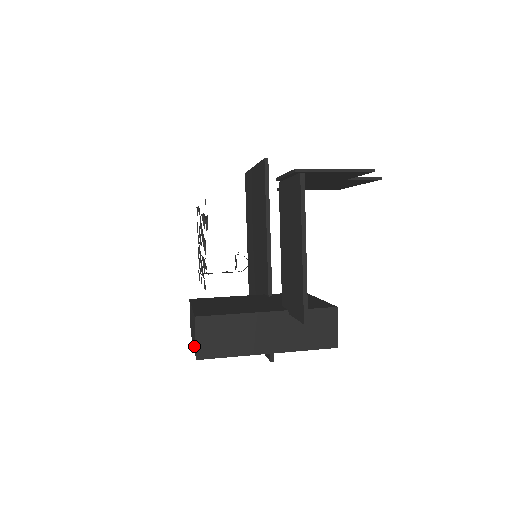
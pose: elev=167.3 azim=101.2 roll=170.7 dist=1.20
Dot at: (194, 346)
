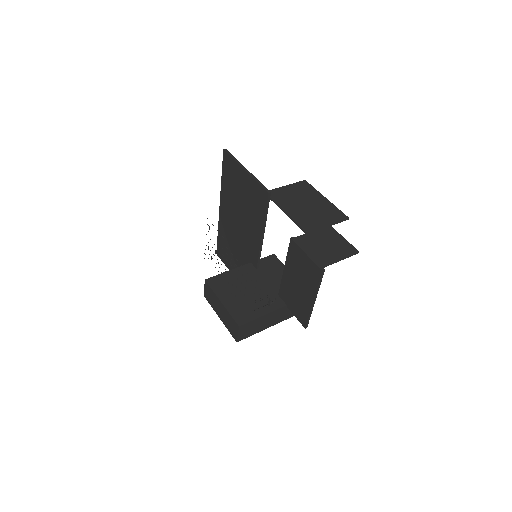
Dot at: (229, 328)
